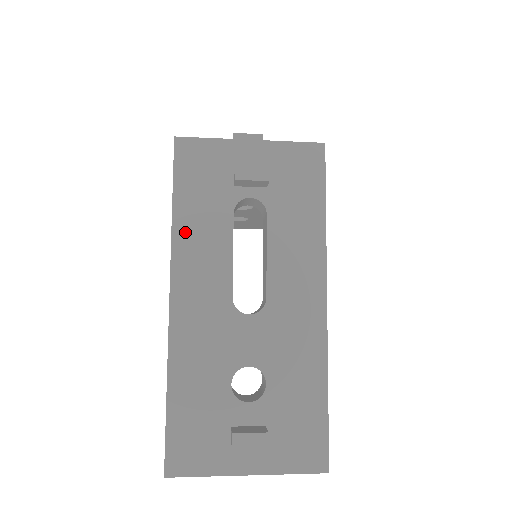
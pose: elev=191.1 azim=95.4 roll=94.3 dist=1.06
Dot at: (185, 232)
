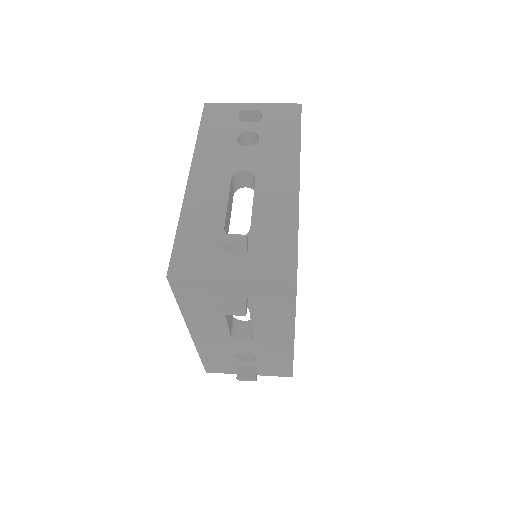
Dot at: (191, 315)
